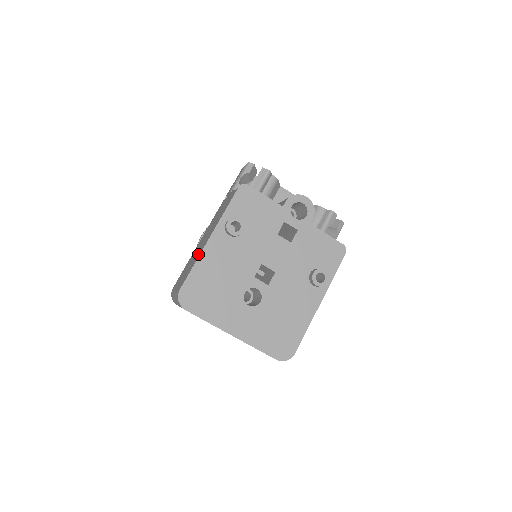
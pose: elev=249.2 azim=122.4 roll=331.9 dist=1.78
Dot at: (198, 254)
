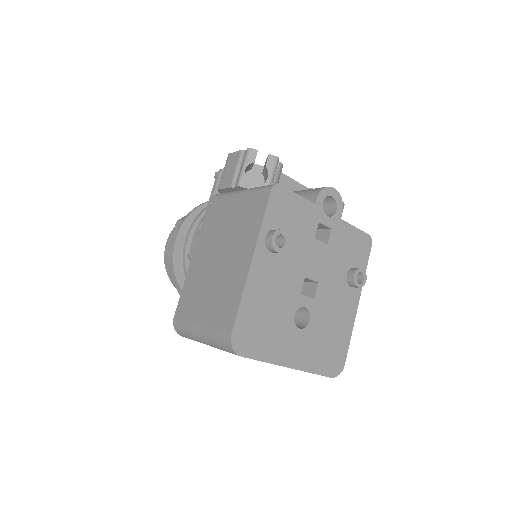
Dot at: (234, 281)
